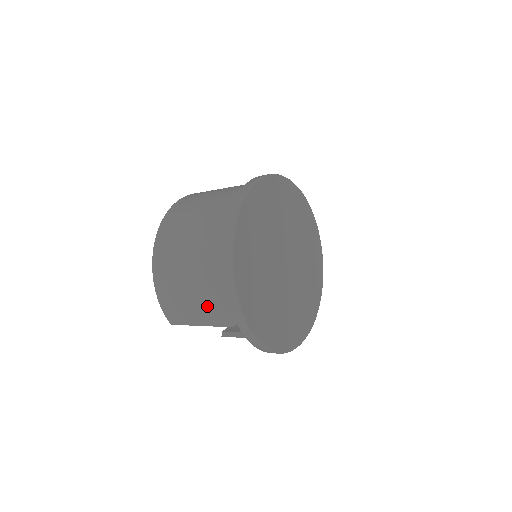
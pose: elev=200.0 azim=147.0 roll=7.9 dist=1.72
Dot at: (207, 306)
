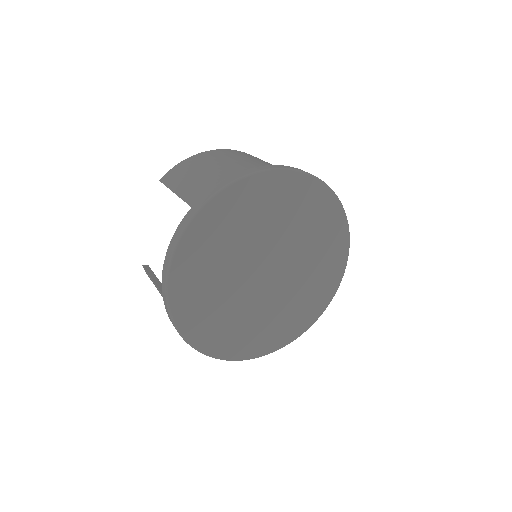
Dot at: (205, 179)
